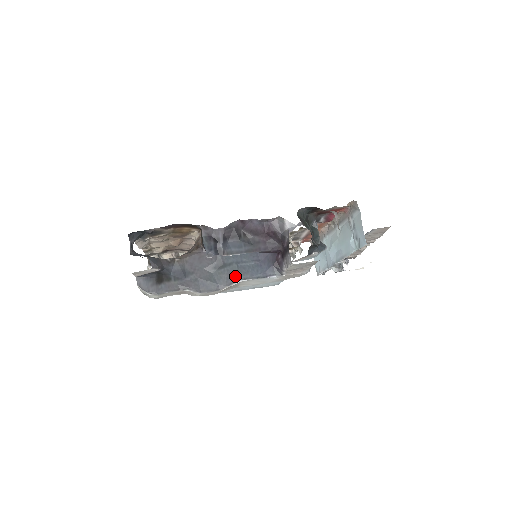
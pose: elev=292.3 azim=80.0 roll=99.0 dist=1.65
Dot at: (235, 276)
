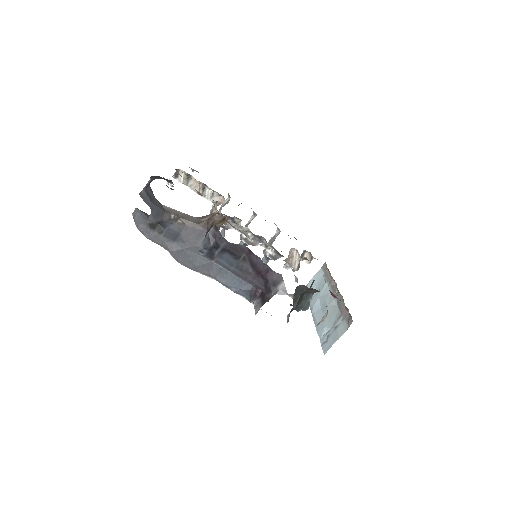
Dot at: (214, 273)
